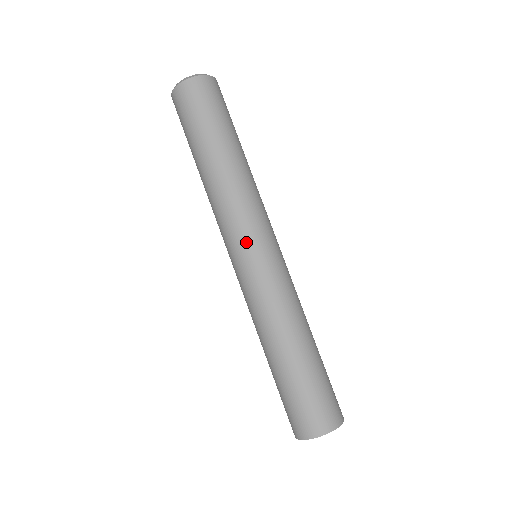
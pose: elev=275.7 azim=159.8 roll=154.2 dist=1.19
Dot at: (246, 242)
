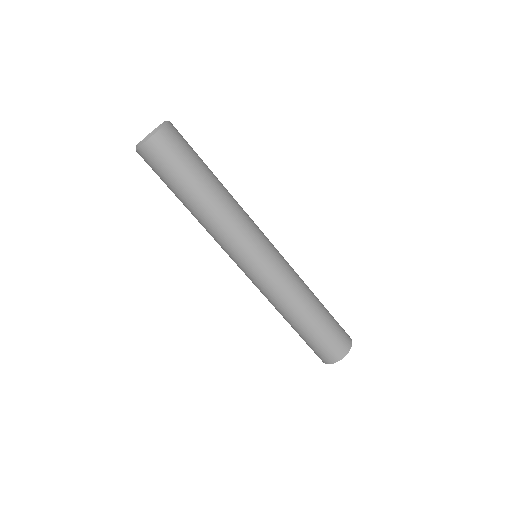
Dot at: (241, 261)
